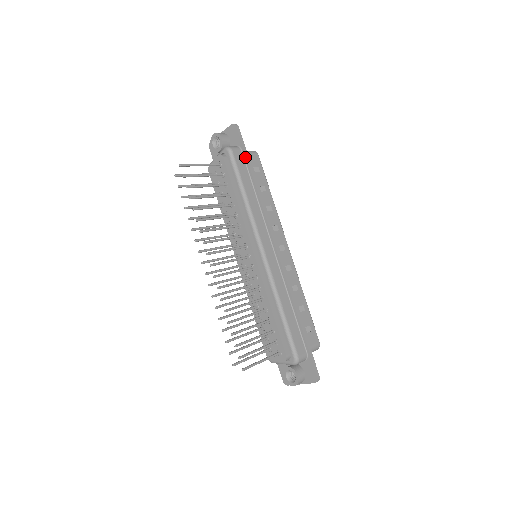
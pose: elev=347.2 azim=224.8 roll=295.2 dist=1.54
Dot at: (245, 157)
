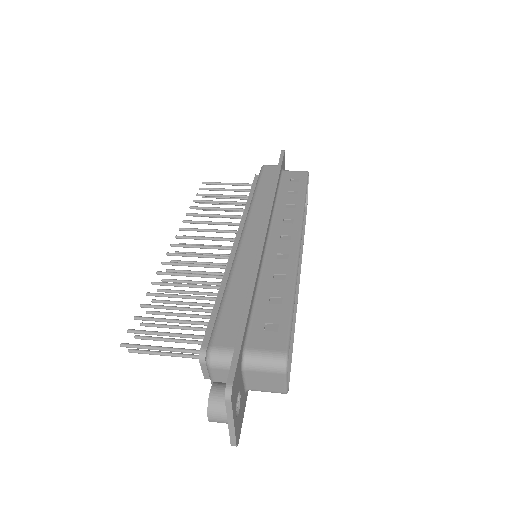
Dot at: (277, 168)
